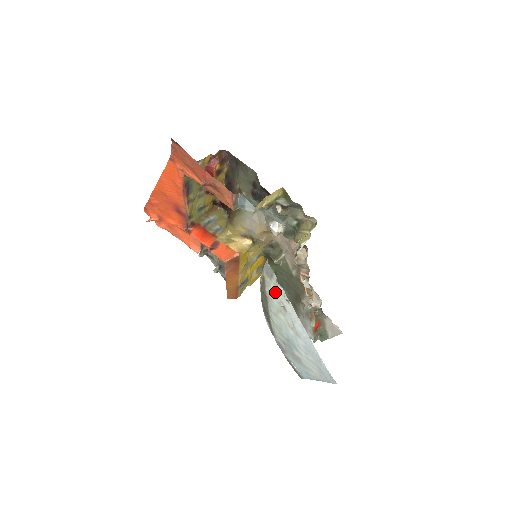
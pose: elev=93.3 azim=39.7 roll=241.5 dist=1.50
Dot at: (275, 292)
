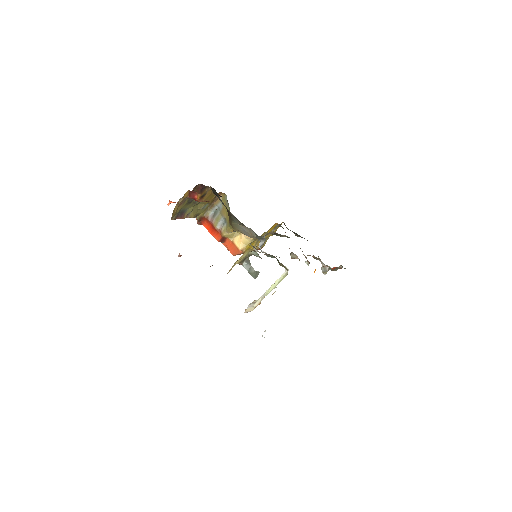
Dot at: occluded
